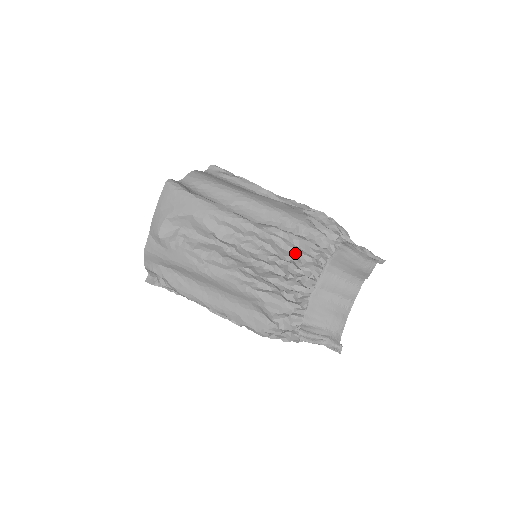
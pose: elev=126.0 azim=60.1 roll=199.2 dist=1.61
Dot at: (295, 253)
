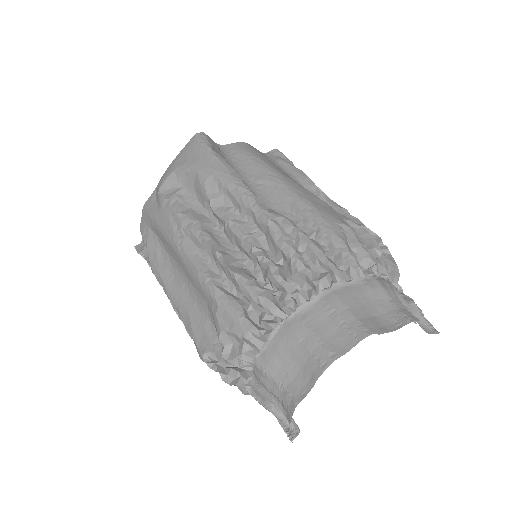
Dot at: (288, 254)
